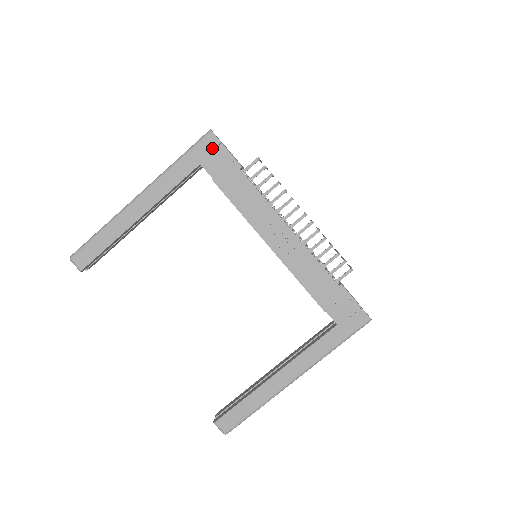
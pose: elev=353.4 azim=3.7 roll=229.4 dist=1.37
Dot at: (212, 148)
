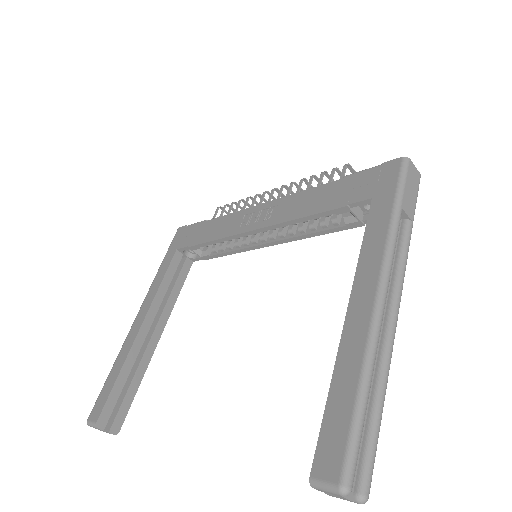
Dot at: (182, 234)
